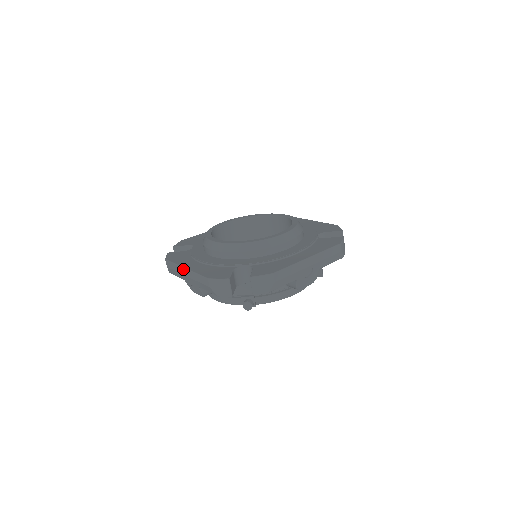
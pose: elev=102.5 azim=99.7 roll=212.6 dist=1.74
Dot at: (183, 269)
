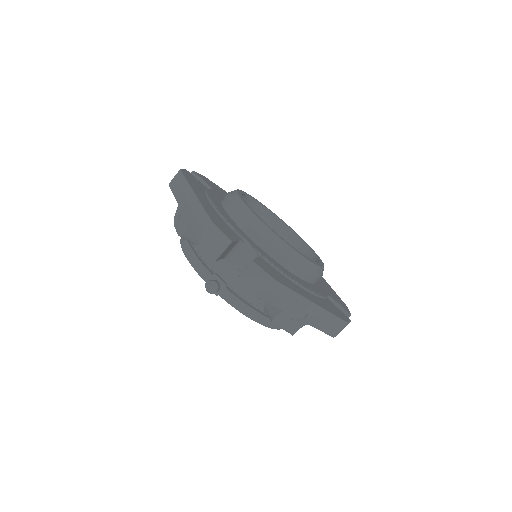
Dot at: (191, 192)
